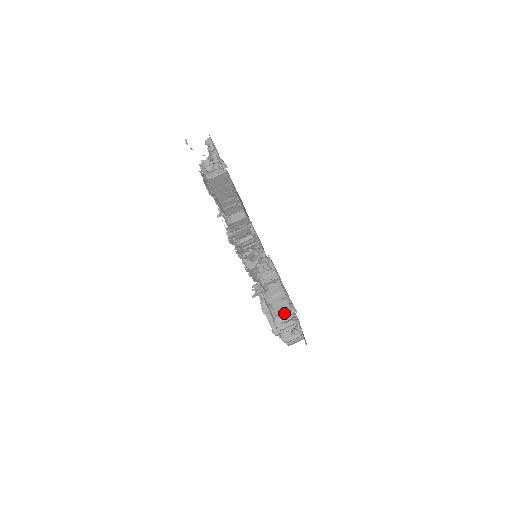
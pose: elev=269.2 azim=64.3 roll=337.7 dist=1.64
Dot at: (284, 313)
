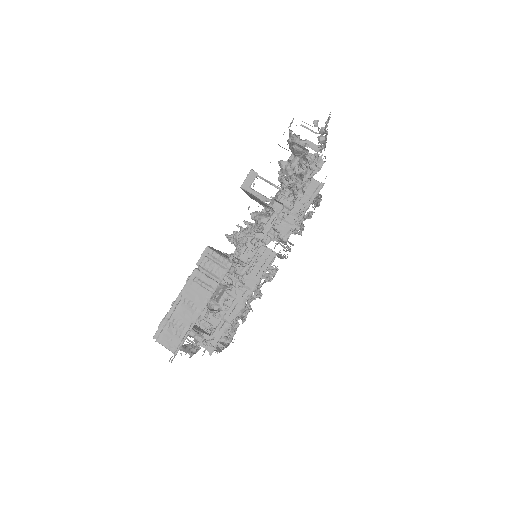
Dot at: occluded
